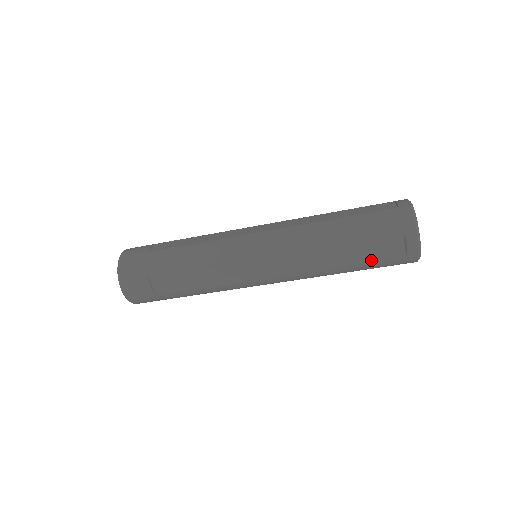
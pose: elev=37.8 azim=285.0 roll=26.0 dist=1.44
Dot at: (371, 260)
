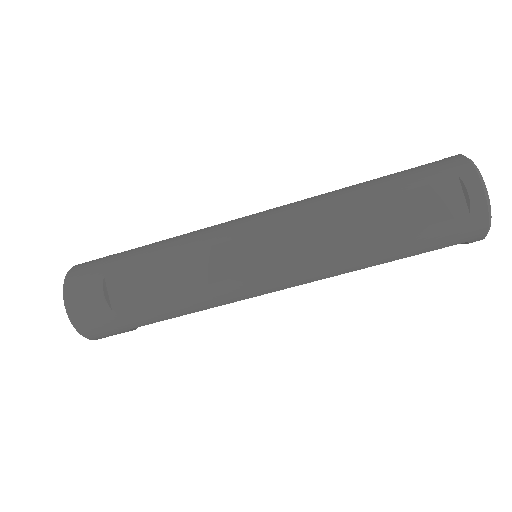
Dot at: (419, 224)
